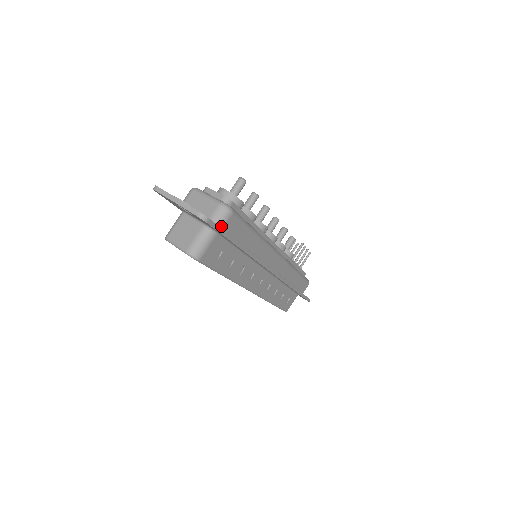
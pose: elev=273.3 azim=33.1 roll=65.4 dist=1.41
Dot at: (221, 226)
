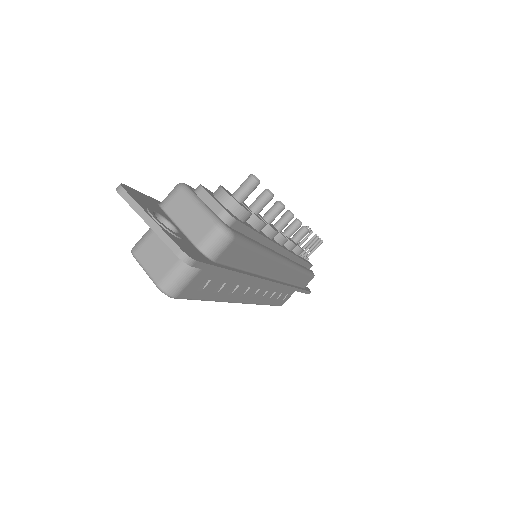
Dot at: (213, 258)
